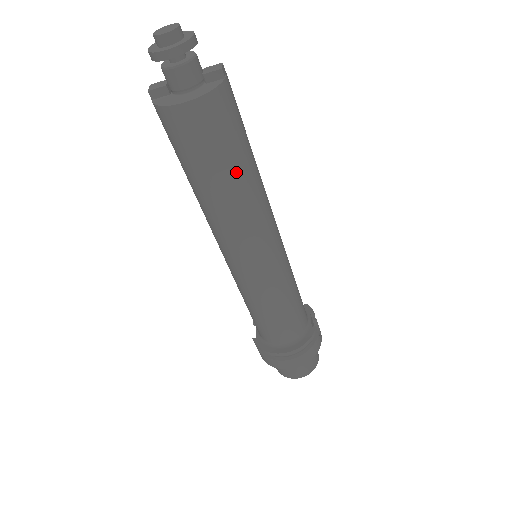
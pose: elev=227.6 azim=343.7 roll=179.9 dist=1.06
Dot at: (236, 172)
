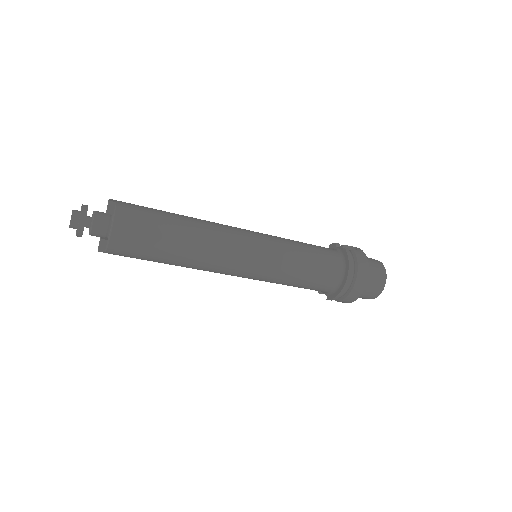
Dot at: (176, 230)
